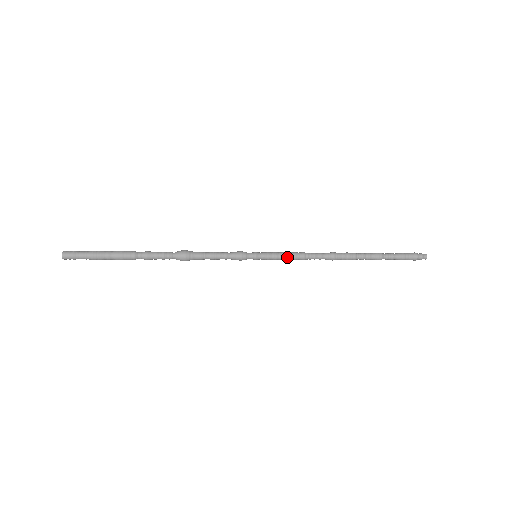
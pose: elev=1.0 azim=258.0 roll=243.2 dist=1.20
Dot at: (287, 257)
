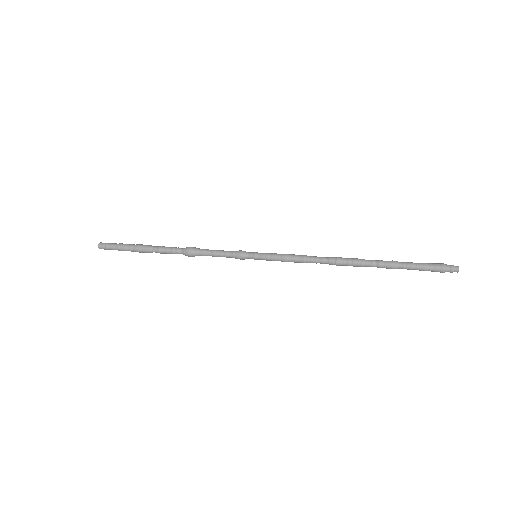
Dot at: (285, 258)
